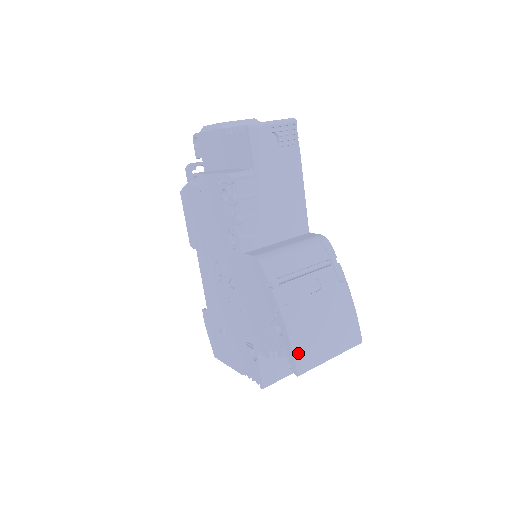
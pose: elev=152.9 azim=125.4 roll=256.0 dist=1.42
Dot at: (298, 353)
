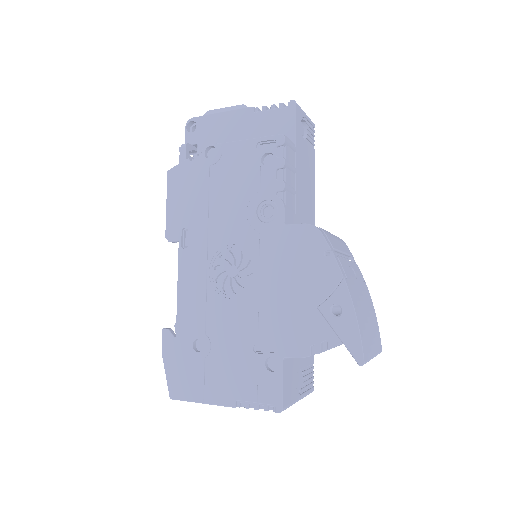
Dot at: (362, 336)
